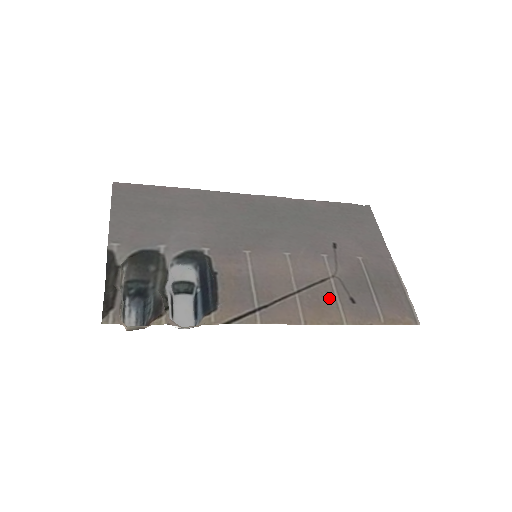
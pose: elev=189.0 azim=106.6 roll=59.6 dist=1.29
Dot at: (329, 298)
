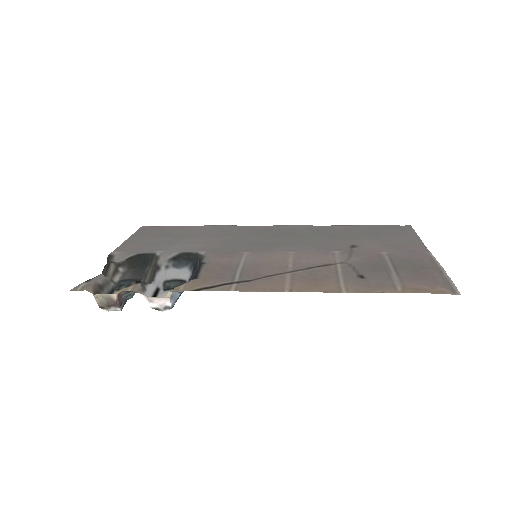
Dot at: (330, 276)
